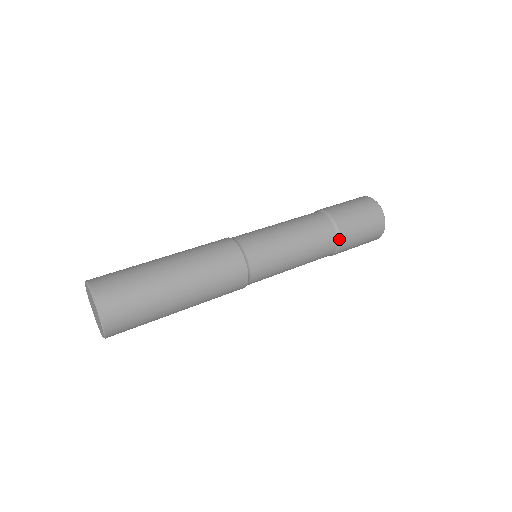
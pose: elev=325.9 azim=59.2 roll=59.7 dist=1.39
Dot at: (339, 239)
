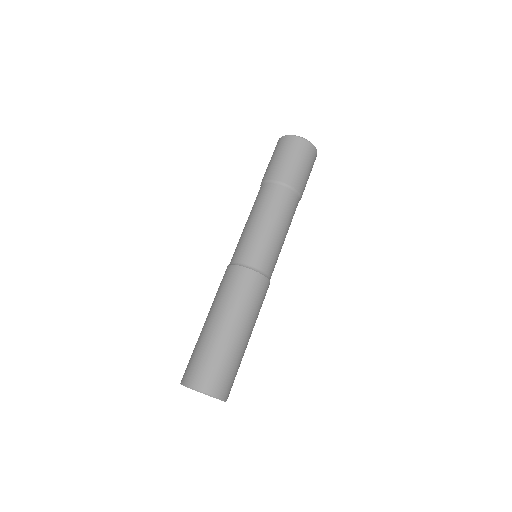
Dot at: occluded
